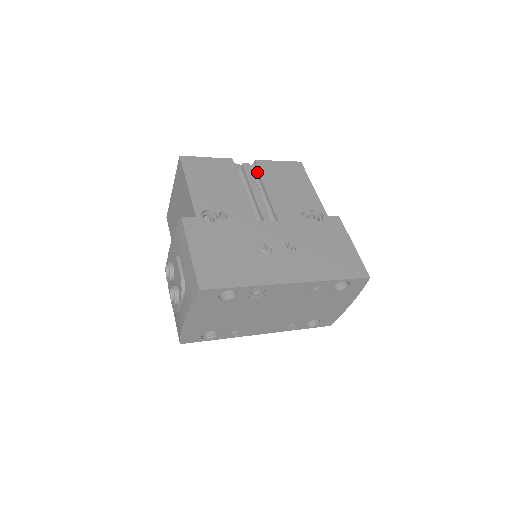
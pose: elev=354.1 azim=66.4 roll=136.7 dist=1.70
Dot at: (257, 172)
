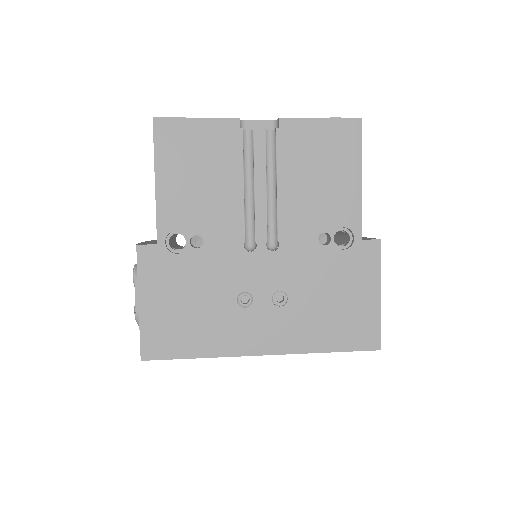
Dot at: (276, 143)
